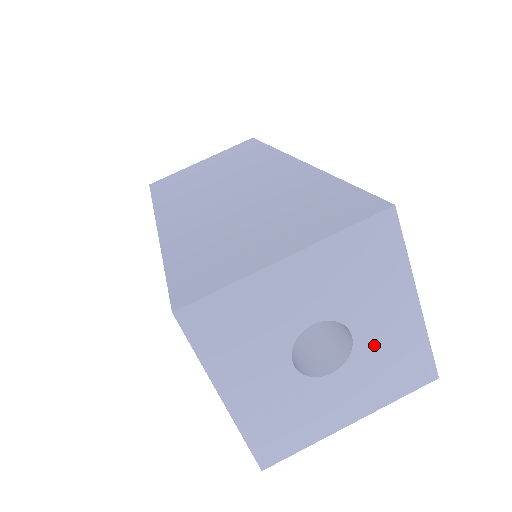
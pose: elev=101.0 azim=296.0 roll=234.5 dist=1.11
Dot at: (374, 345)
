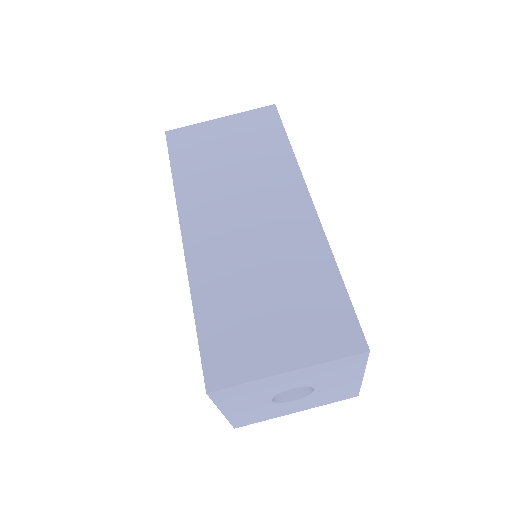
Dot at: (326, 391)
